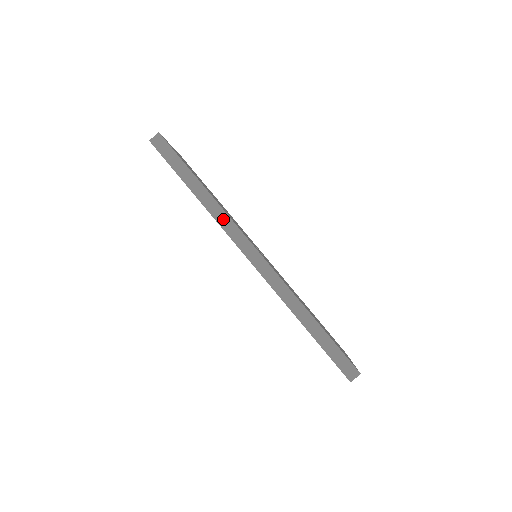
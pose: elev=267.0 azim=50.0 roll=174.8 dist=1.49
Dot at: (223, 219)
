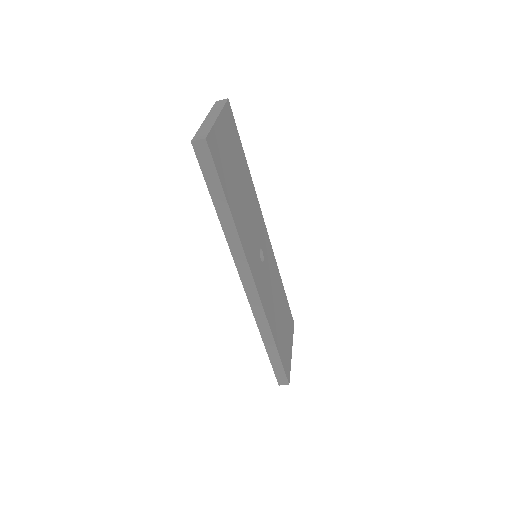
Dot at: (236, 249)
